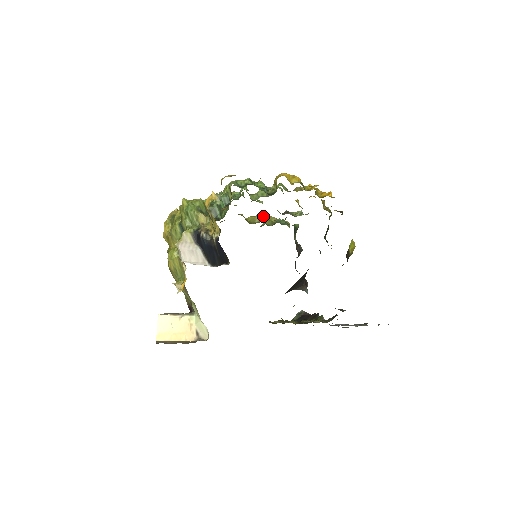
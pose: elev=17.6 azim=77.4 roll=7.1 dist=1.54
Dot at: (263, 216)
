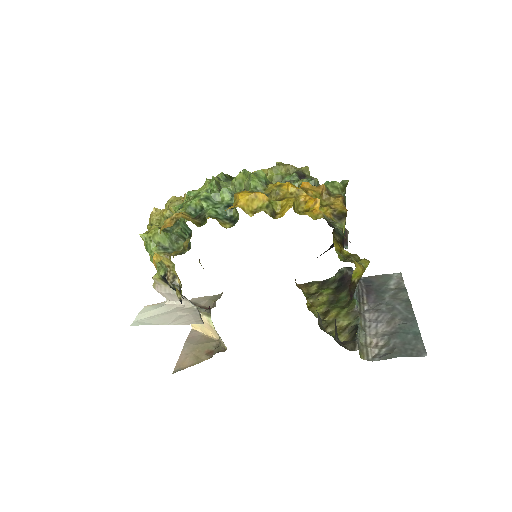
Dot at: (267, 172)
